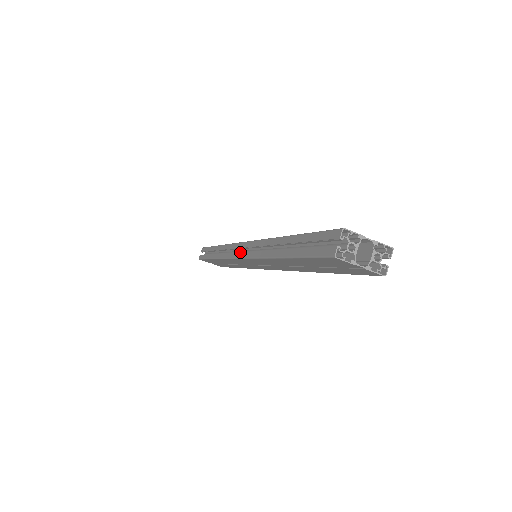
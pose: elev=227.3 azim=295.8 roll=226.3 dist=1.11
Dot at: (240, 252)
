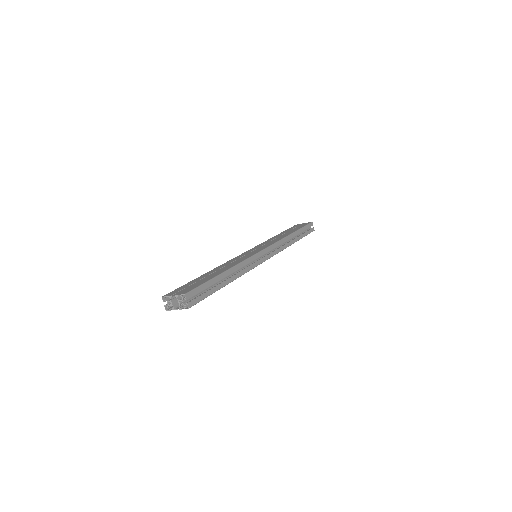
Dot at: occluded
